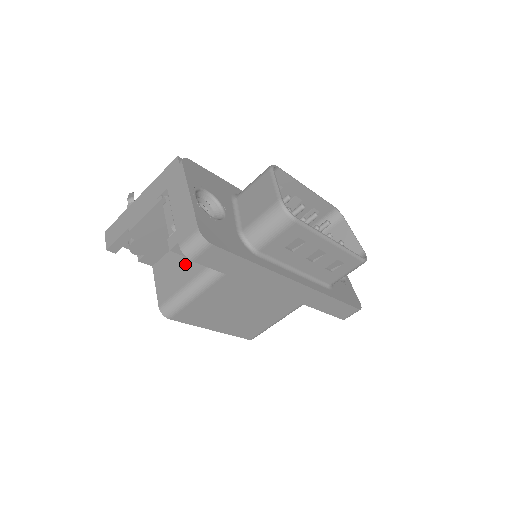
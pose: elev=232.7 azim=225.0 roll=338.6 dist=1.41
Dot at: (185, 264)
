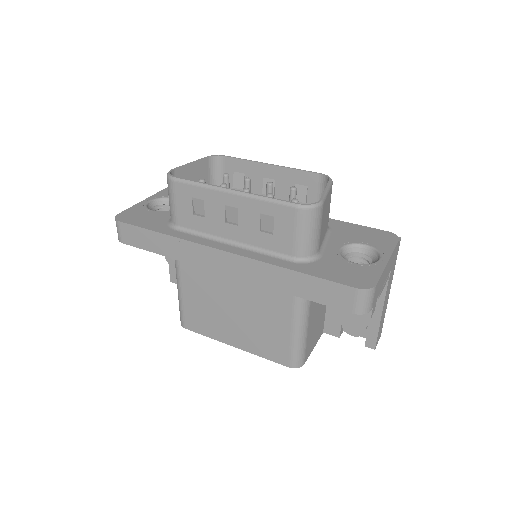
Dot at: occluded
